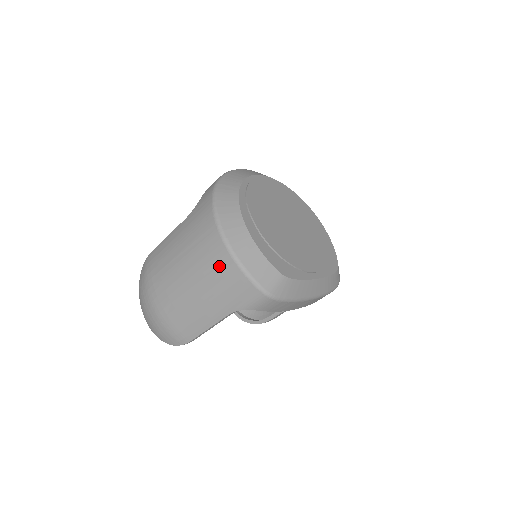
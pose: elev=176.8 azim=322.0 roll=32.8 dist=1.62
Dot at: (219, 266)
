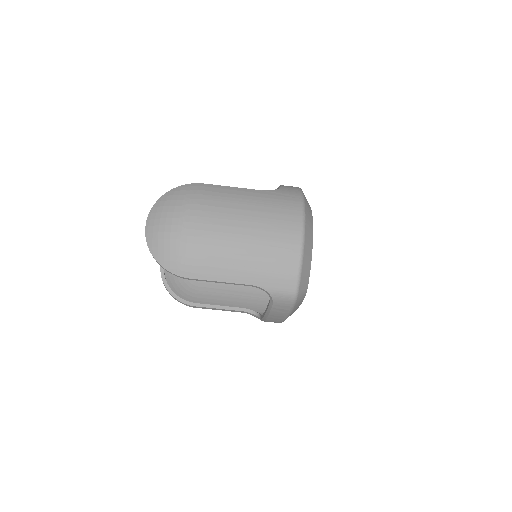
Dot at: (284, 248)
